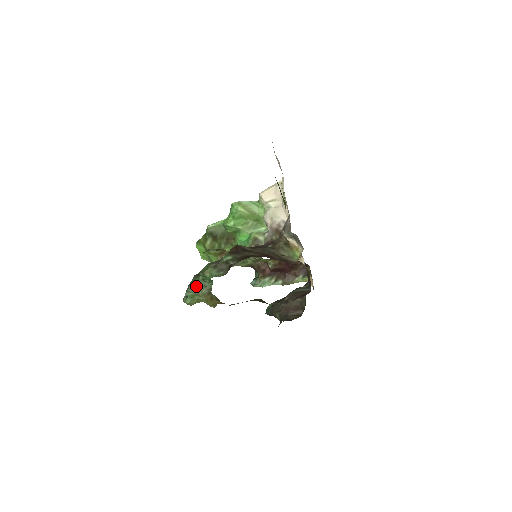
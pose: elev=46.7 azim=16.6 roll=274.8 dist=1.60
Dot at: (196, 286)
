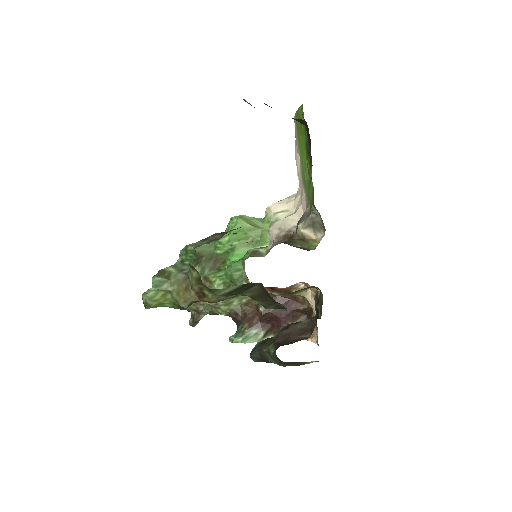
Dot at: (169, 270)
